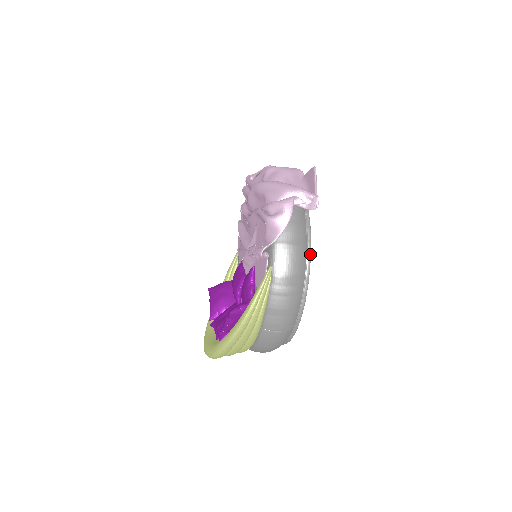
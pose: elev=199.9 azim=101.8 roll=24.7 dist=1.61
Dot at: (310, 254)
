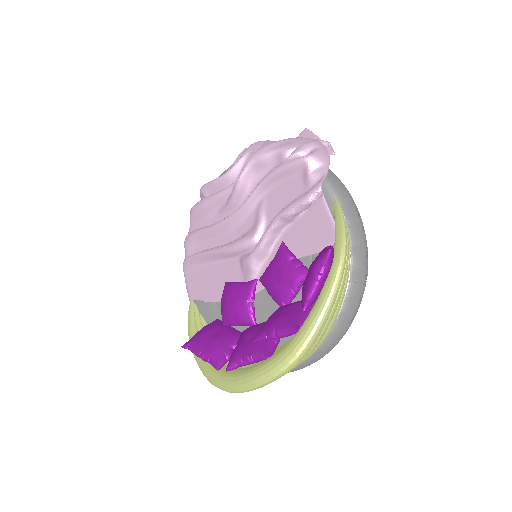
Dot at: occluded
